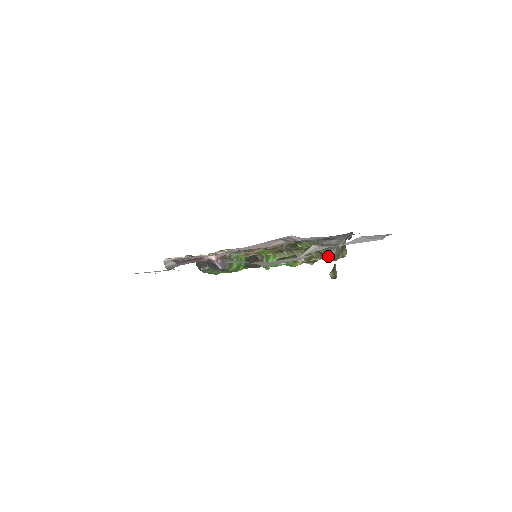
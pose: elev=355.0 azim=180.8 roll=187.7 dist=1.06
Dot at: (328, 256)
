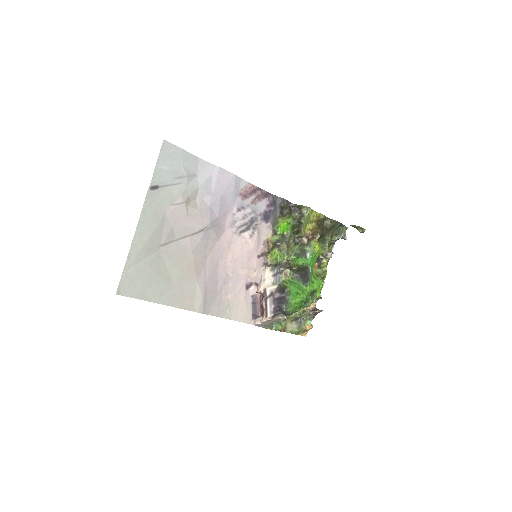
Dot at: (284, 214)
